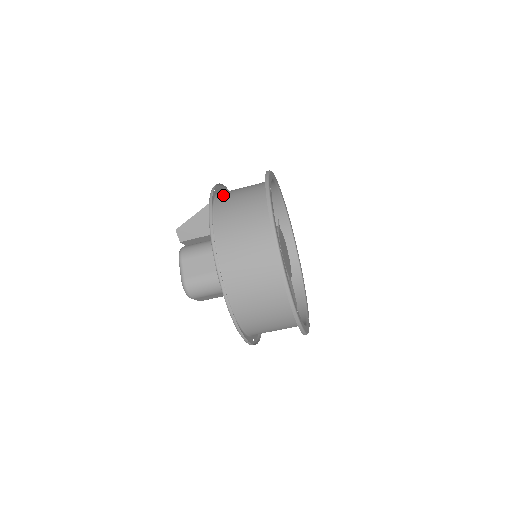
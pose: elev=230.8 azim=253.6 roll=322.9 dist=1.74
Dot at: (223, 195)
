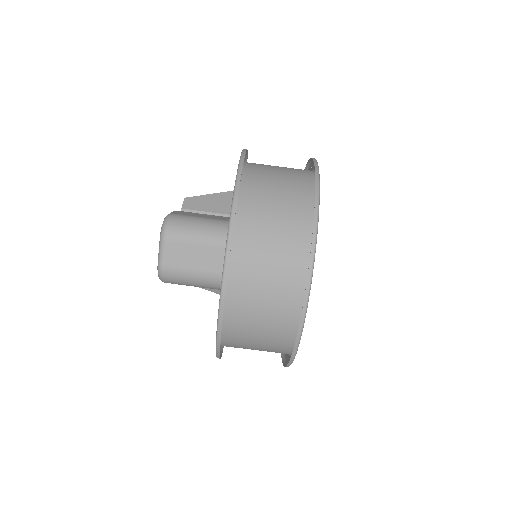
Dot at: occluded
